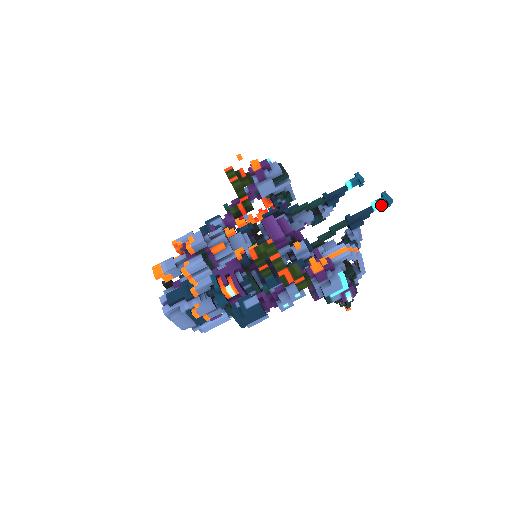
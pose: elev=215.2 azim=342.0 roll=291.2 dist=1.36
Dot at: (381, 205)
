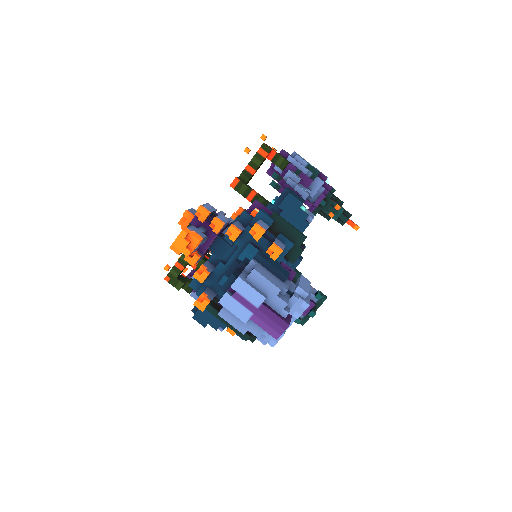
Dot at: occluded
